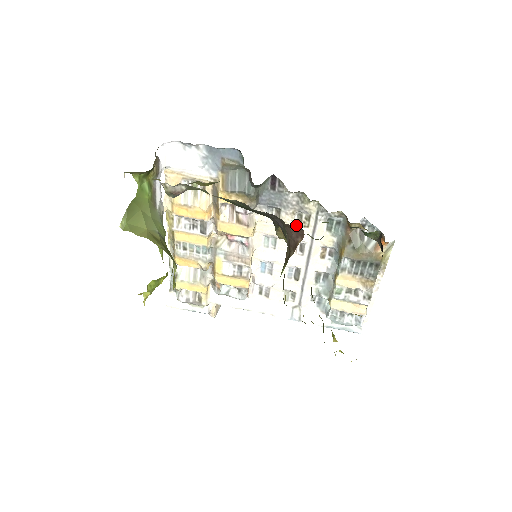
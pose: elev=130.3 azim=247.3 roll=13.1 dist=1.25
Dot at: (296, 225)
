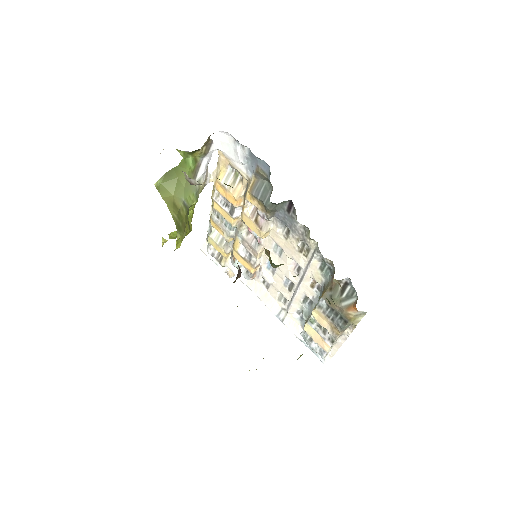
Dot at: (298, 250)
